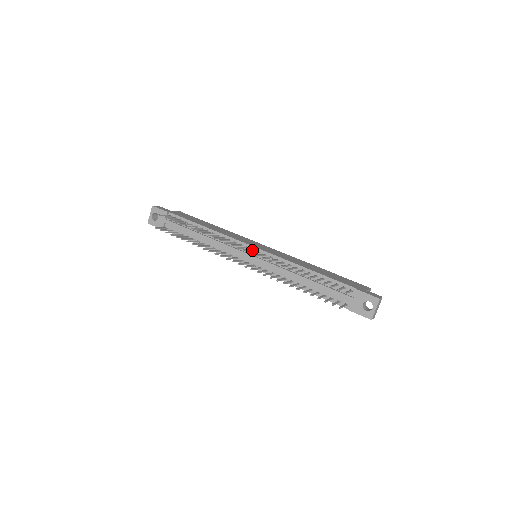
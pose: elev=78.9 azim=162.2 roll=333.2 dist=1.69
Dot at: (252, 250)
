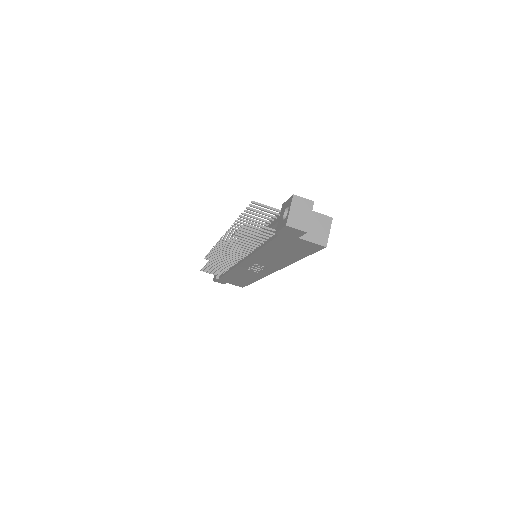
Dot at: occluded
